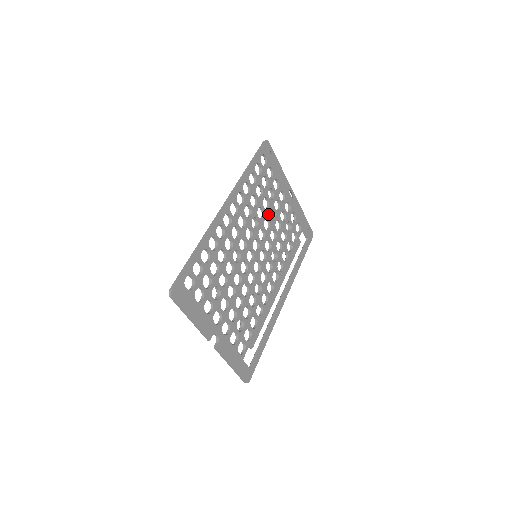
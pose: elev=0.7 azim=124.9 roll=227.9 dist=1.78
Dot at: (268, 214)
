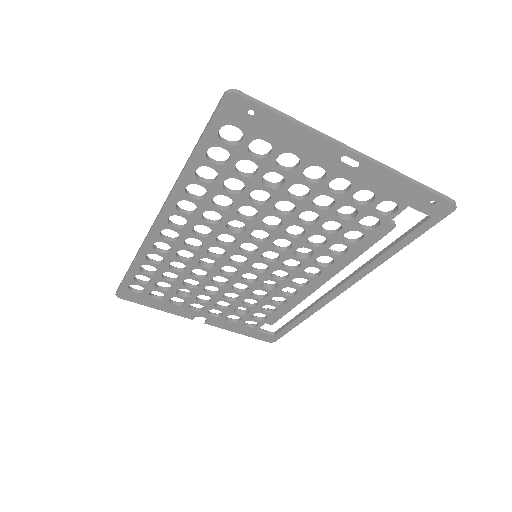
Dot at: (271, 209)
